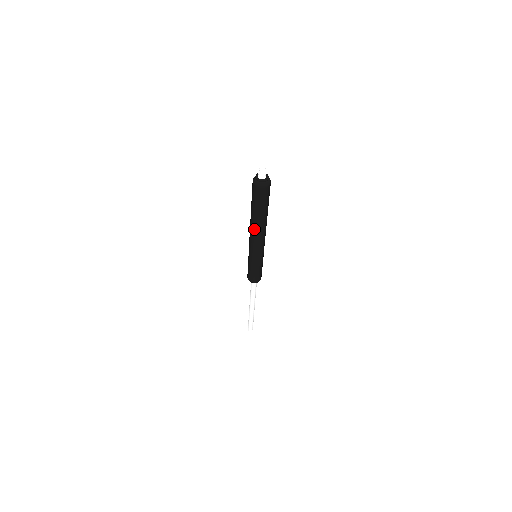
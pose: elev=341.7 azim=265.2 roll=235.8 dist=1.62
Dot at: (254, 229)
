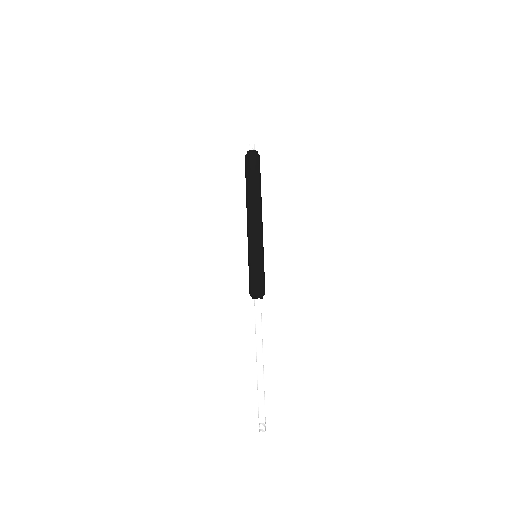
Dot at: (248, 207)
